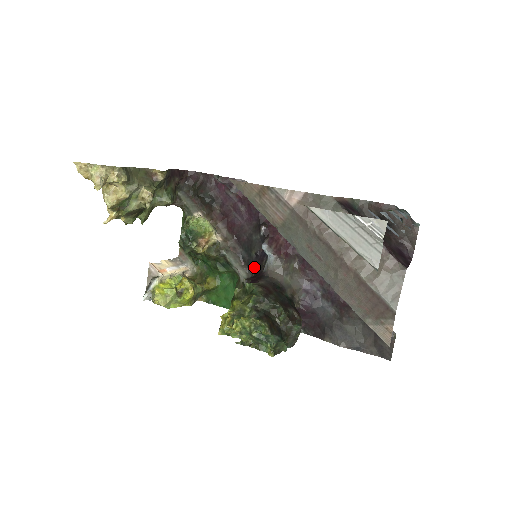
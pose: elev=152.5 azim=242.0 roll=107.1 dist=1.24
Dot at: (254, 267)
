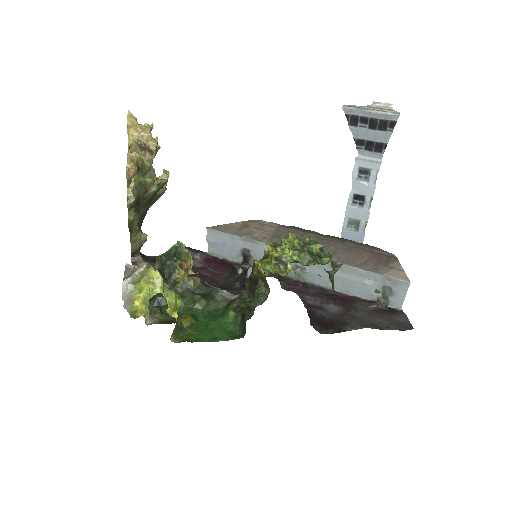
Dot at: occluded
